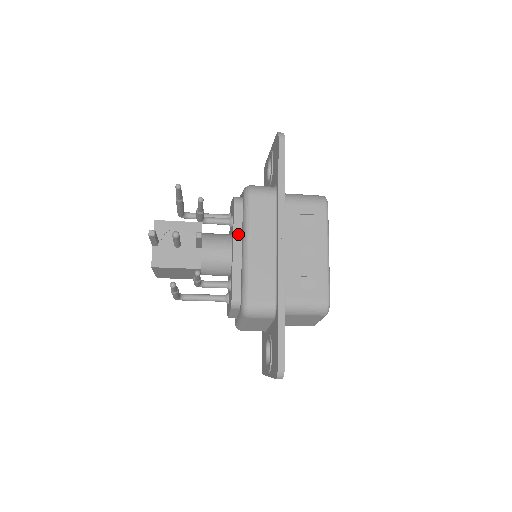
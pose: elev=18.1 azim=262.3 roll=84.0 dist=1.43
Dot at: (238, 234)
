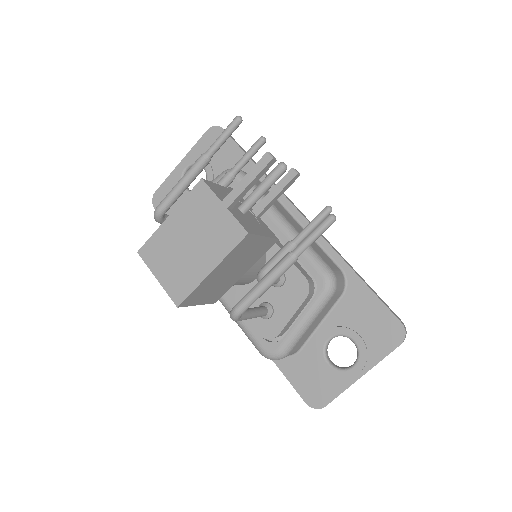
Dot at: occluded
